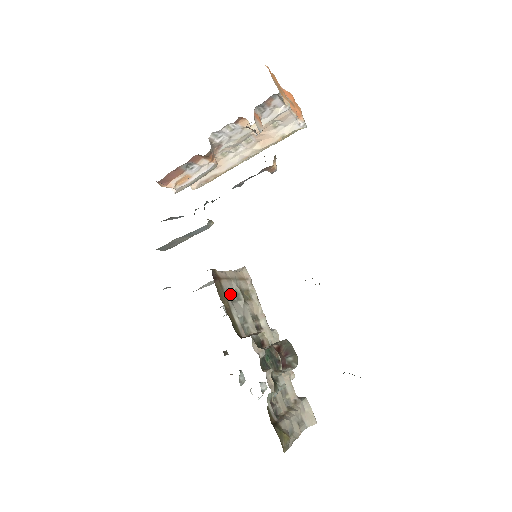
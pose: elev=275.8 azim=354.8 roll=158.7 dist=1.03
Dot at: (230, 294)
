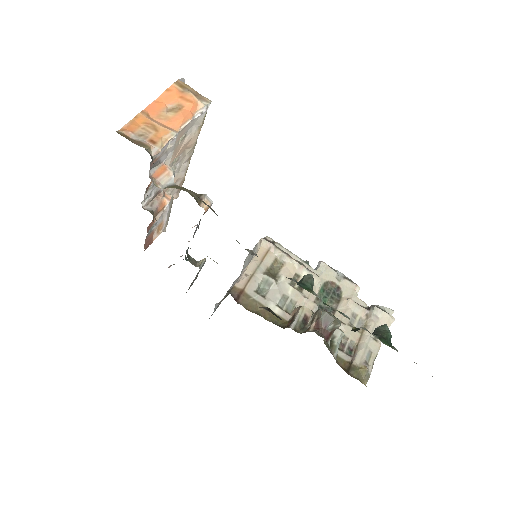
Dot at: (260, 288)
